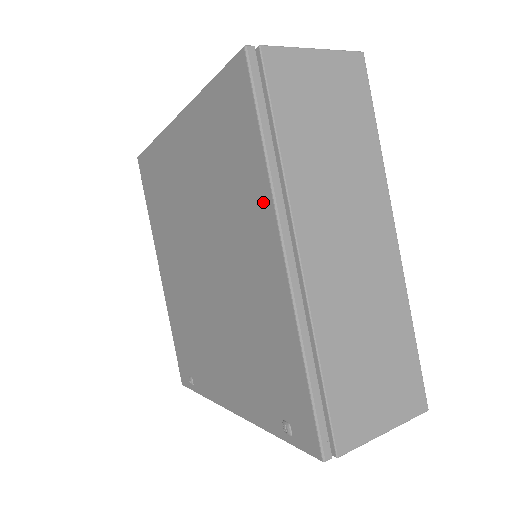
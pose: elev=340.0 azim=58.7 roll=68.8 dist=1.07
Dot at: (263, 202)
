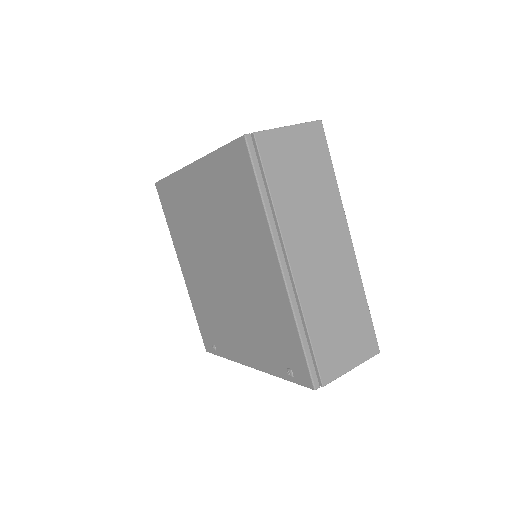
Dot at: (264, 233)
